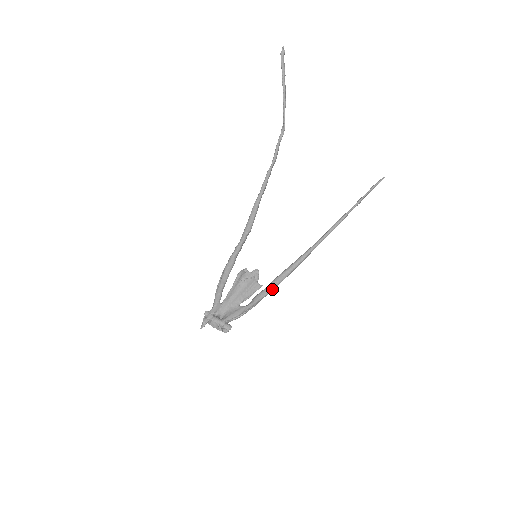
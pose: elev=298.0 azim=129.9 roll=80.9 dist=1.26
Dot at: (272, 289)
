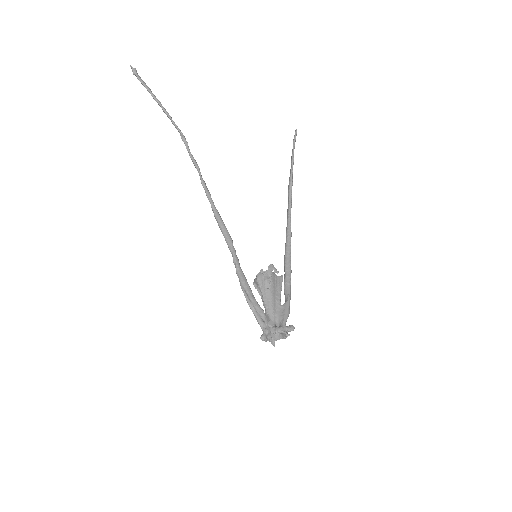
Dot at: occluded
